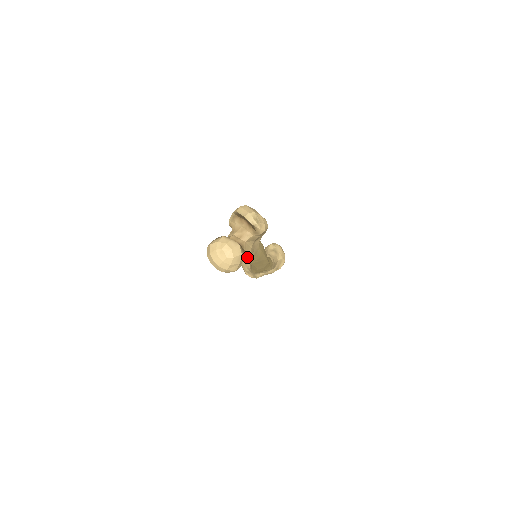
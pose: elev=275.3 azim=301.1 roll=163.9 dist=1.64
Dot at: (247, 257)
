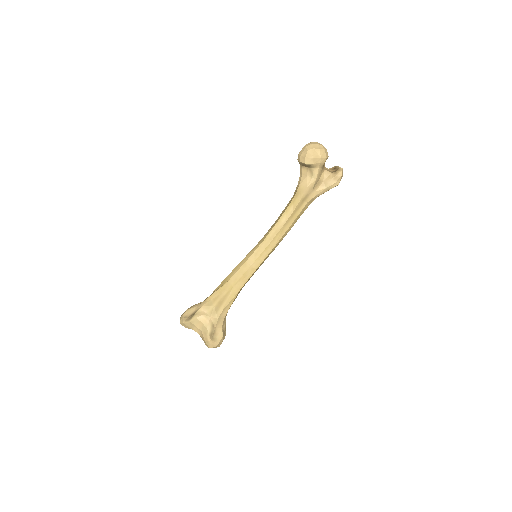
Dot at: (309, 182)
